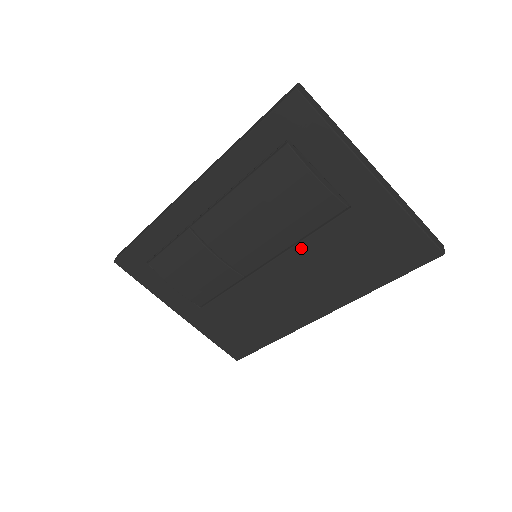
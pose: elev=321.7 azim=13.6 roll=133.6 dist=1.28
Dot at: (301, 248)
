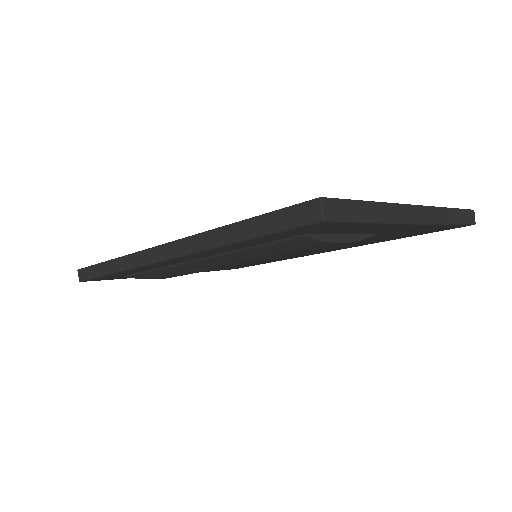
Dot at: occluded
